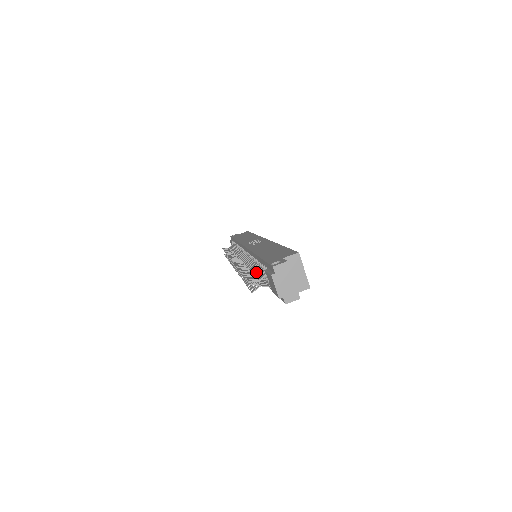
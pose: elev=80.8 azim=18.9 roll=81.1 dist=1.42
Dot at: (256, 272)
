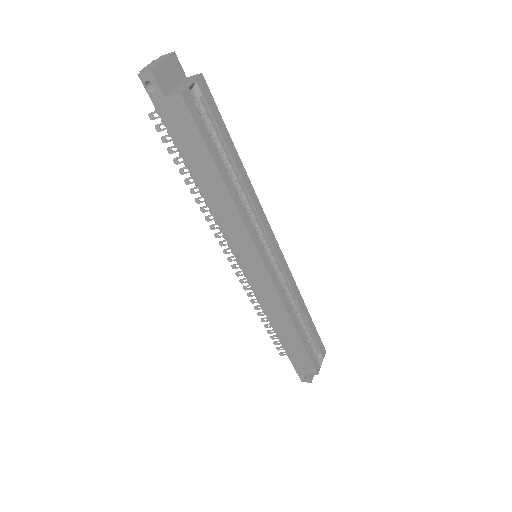
Dot at: occluded
